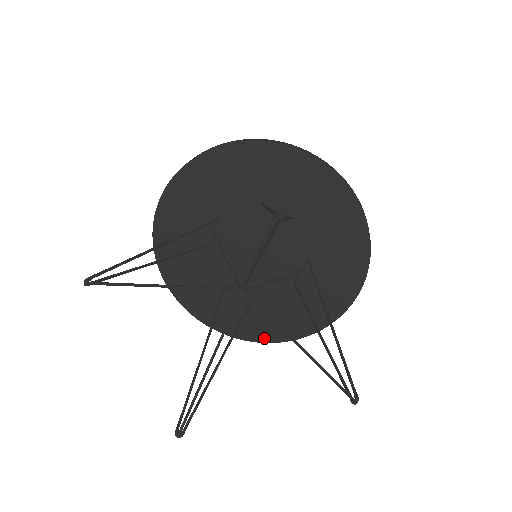
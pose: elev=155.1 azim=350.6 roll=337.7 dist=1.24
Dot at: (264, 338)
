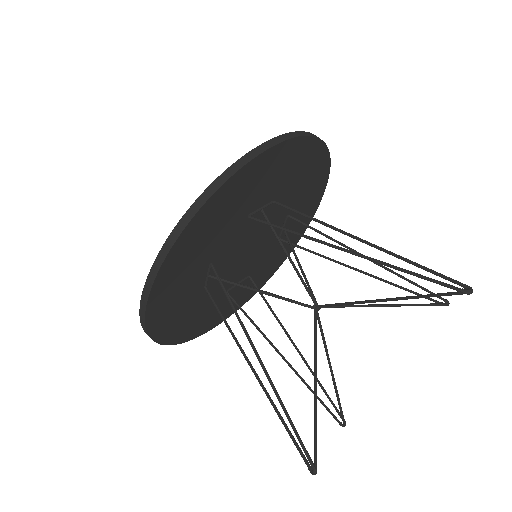
Dot at: (259, 288)
